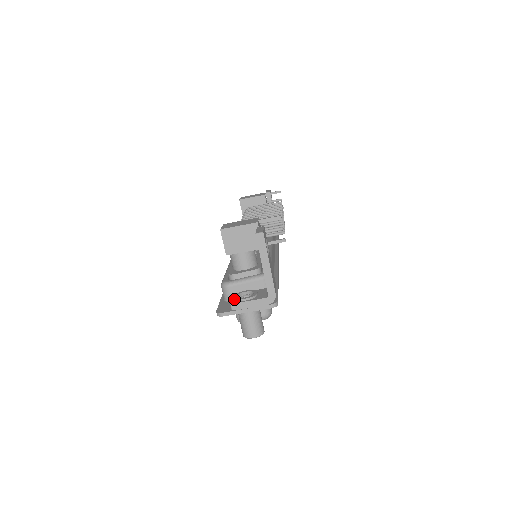
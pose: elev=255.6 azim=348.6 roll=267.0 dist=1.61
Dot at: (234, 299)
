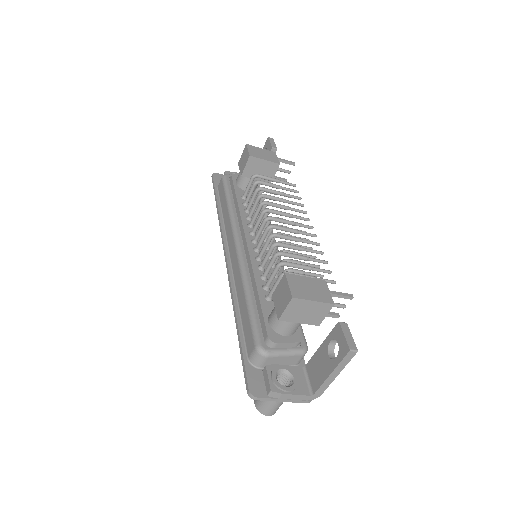
Dot at: (275, 384)
